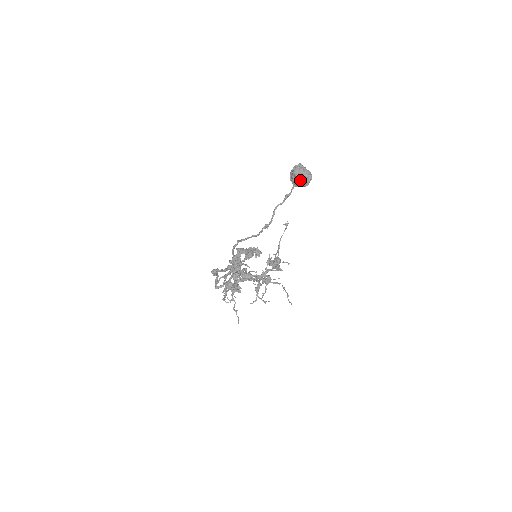
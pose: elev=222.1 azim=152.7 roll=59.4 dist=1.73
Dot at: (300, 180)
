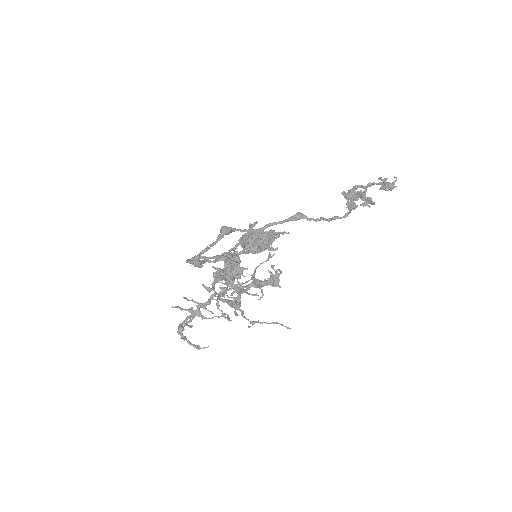
Dot at: occluded
